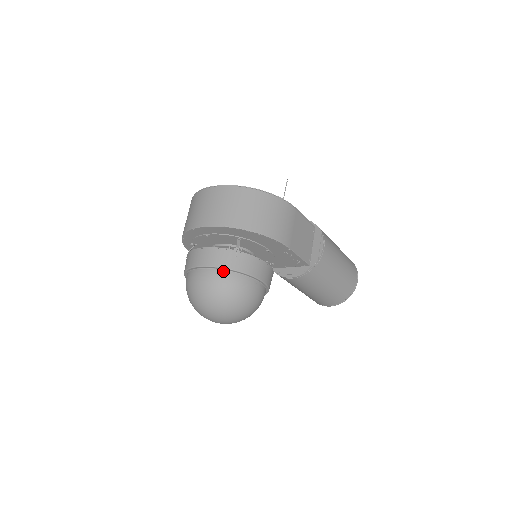
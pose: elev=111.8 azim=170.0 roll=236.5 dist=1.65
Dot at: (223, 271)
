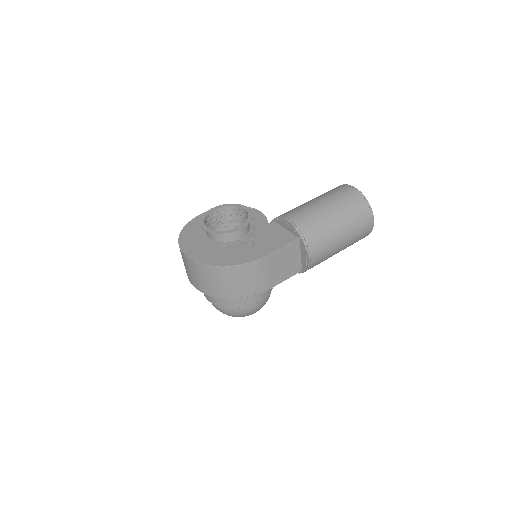
Dot at: (225, 307)
